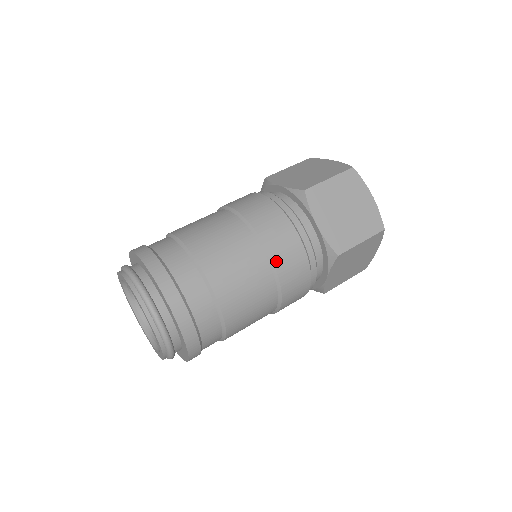
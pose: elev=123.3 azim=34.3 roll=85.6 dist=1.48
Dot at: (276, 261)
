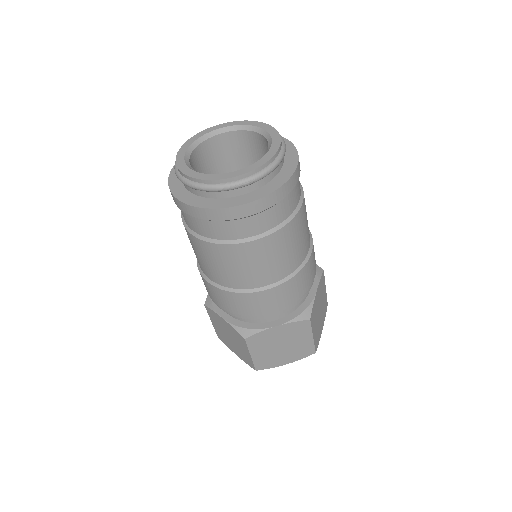
Dot at: occluded
